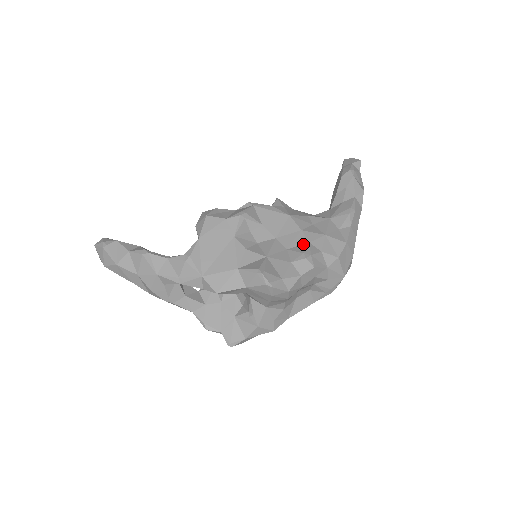
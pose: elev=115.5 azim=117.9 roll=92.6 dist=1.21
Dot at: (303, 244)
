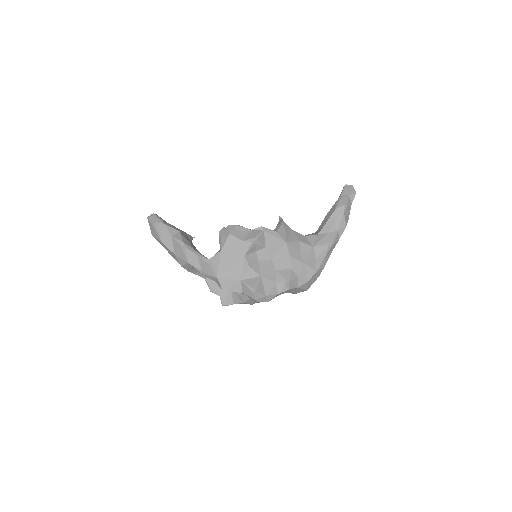
Dot at: (288, 269)
